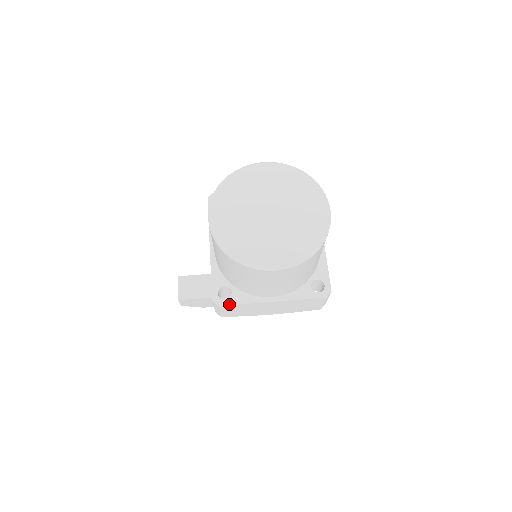
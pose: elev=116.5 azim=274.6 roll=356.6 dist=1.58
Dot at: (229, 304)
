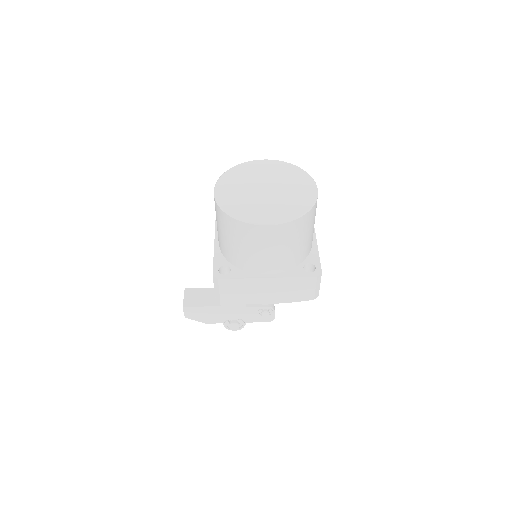
Dot at: (228, 278)
